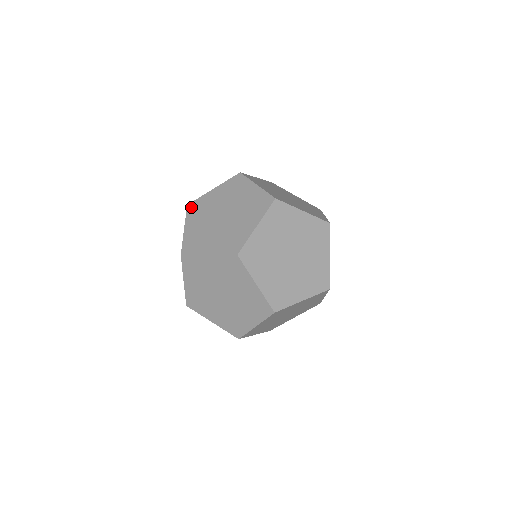
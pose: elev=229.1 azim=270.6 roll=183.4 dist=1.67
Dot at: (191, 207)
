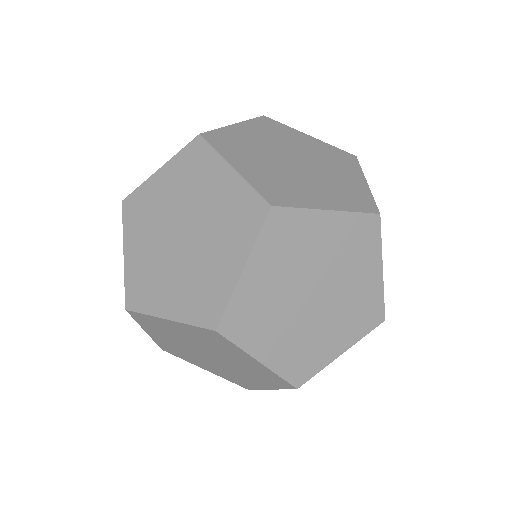
Dot at: (277, 222)
